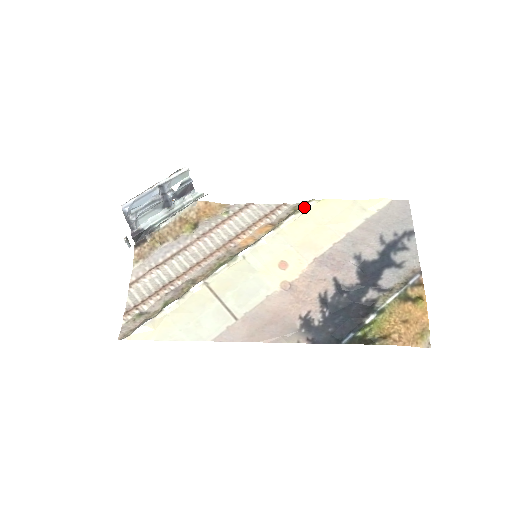
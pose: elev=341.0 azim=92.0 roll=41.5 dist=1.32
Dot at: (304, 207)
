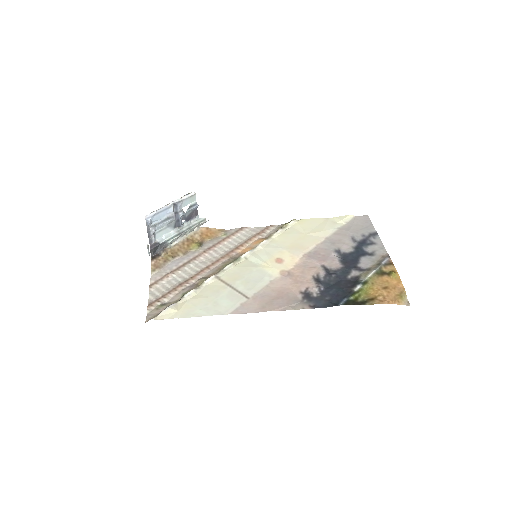
Dot at: (288, 224)
